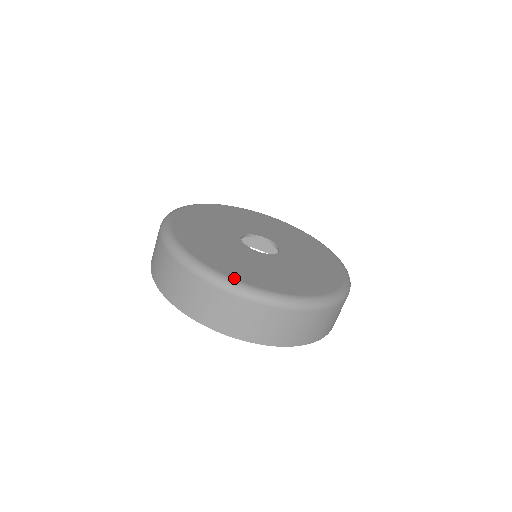
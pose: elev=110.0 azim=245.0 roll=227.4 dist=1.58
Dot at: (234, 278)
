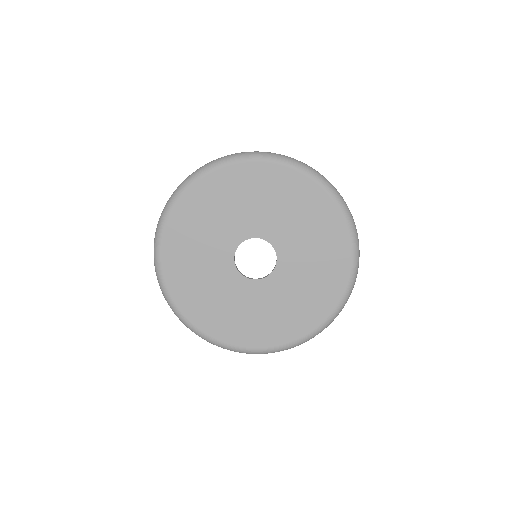
Dot at: (279, 345)
